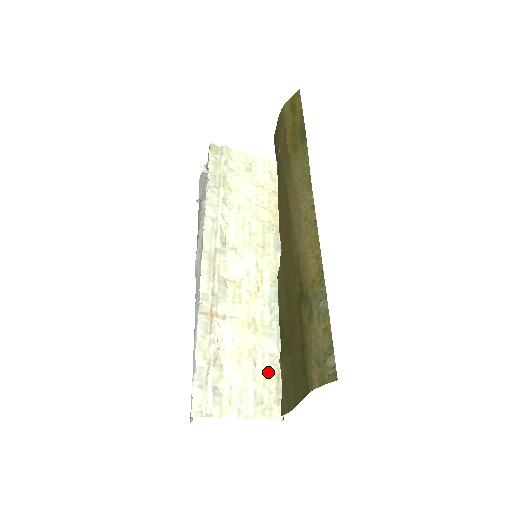
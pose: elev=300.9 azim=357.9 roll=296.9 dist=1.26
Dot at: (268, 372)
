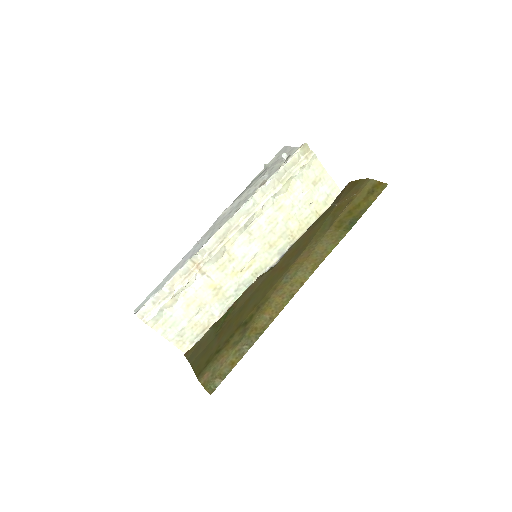
Dot at: (201, 323)
